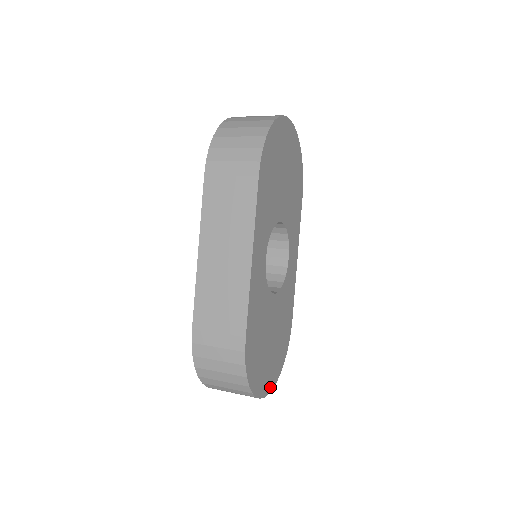
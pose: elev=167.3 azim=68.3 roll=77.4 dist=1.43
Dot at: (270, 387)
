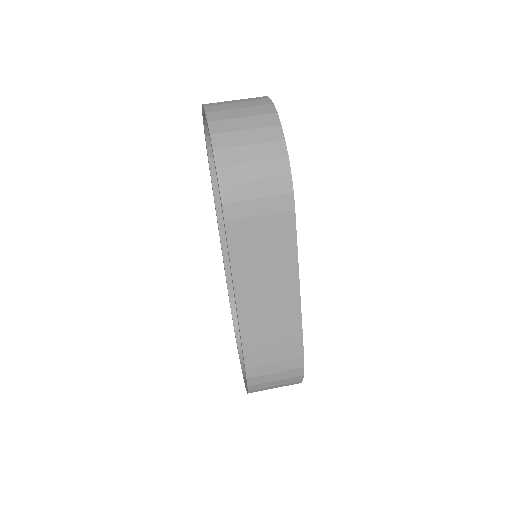
Dot at: occluded
